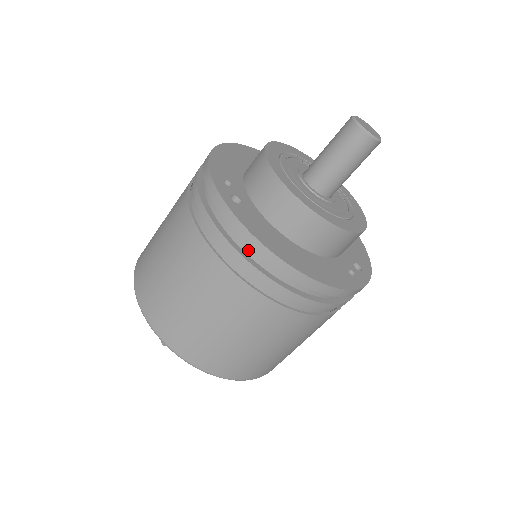
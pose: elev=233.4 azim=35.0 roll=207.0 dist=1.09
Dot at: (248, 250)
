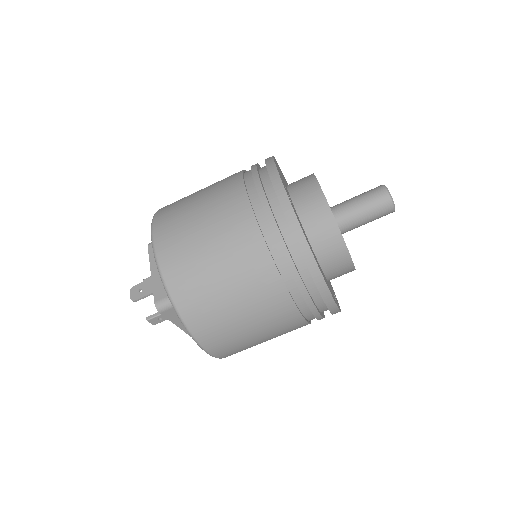
Dot at: (288, 239)
